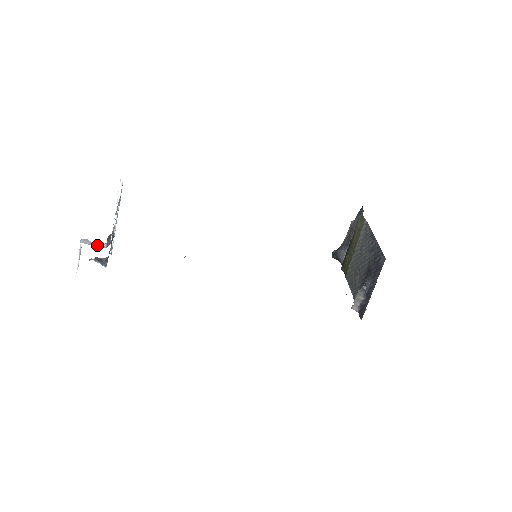
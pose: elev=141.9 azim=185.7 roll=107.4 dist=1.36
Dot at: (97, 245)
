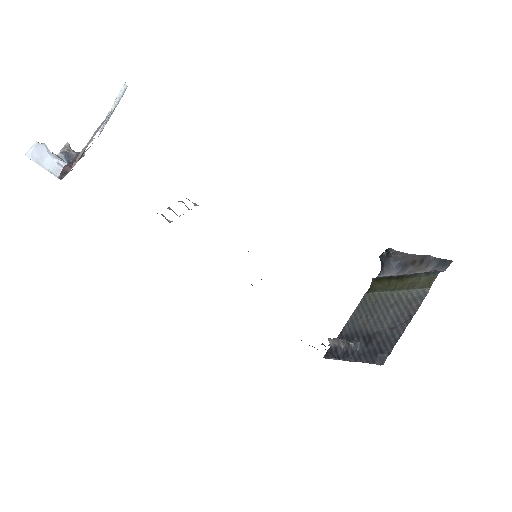
Dot at: (50, 164)
